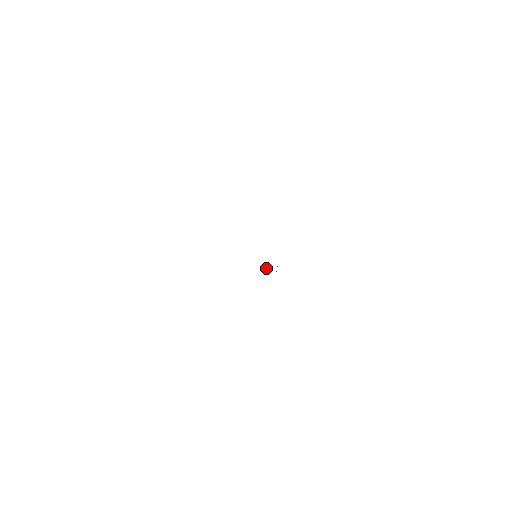
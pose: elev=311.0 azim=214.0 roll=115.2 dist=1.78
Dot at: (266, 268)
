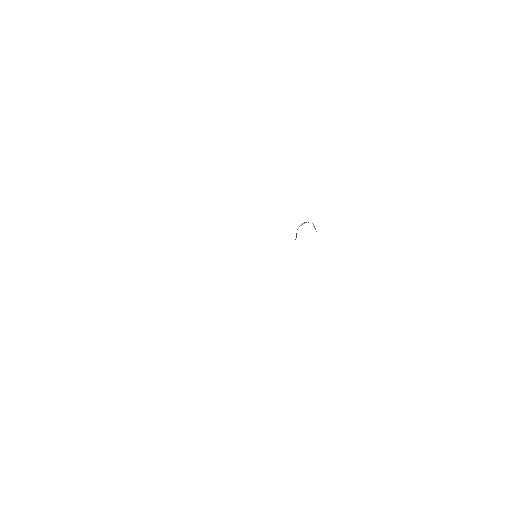
Dot at: occluded
